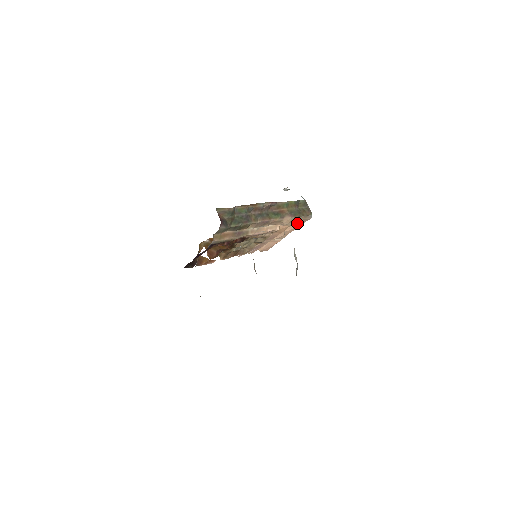
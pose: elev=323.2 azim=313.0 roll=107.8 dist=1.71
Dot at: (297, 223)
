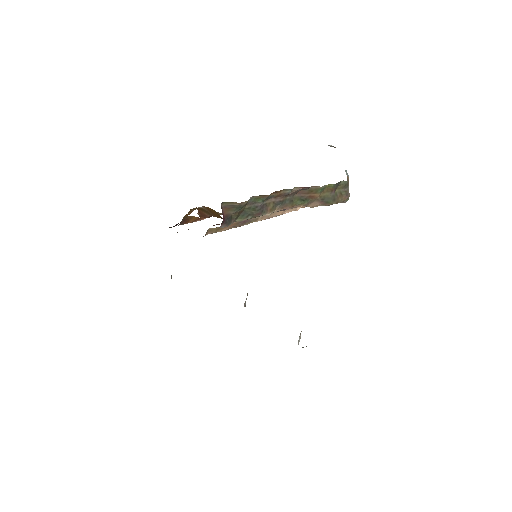
Dot at: occluded
